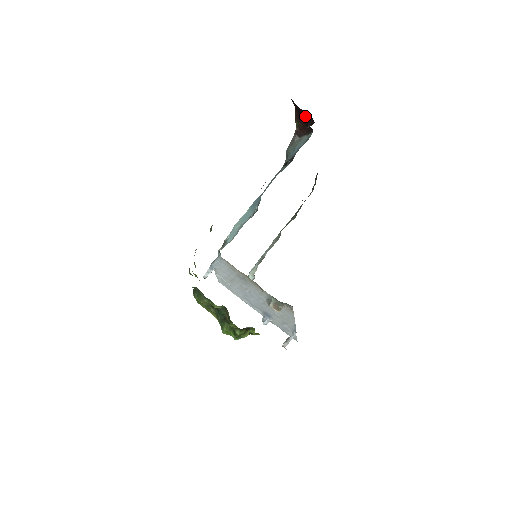
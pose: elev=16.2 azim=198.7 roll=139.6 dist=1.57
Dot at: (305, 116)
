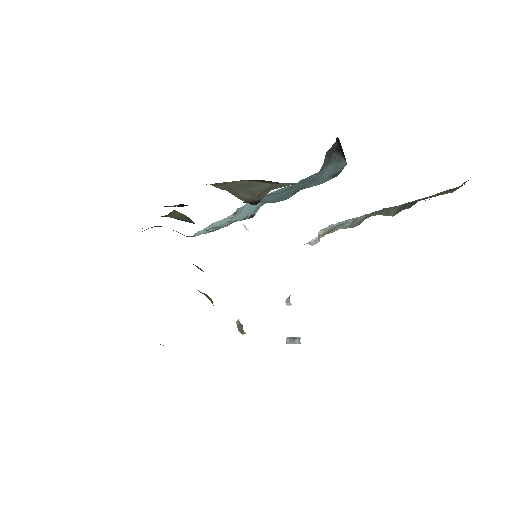
Dot at: occluded
